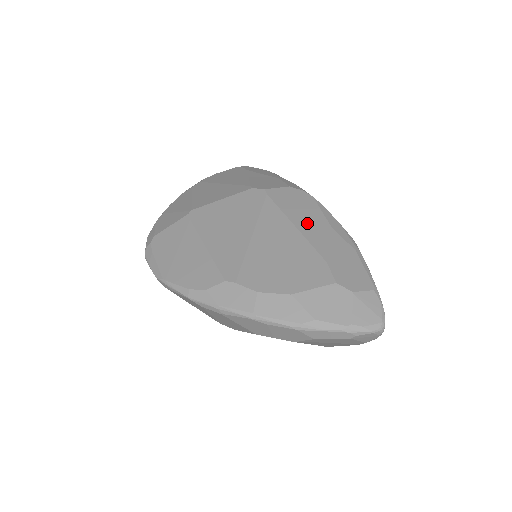
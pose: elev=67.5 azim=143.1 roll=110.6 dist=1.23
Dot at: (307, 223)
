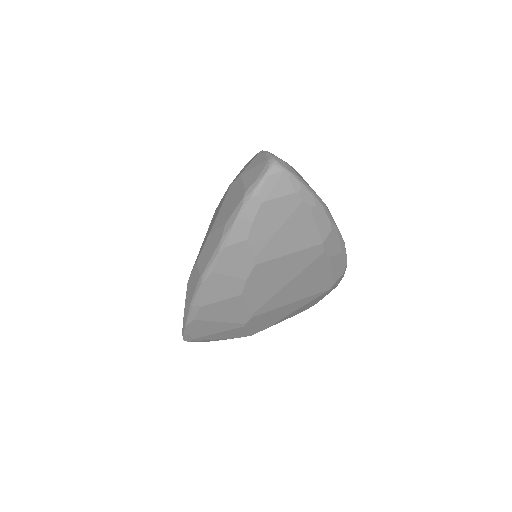
Dot at: occluded
